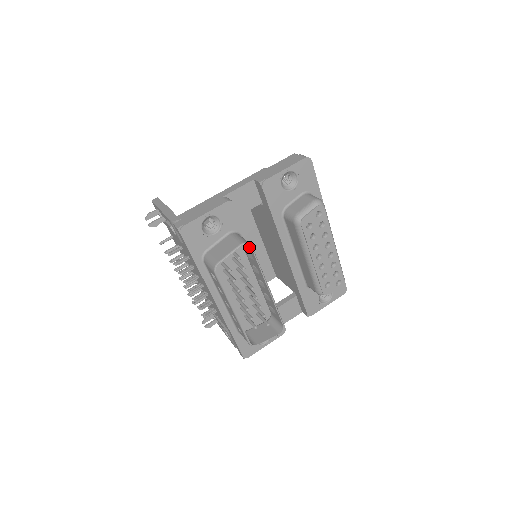
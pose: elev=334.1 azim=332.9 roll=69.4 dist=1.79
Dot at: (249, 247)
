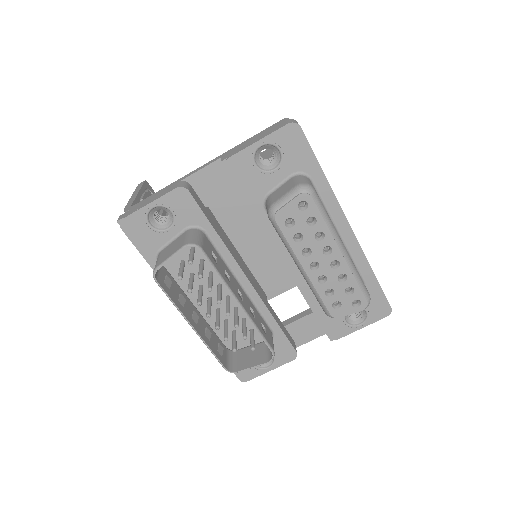
Dot at: (202, 249)
